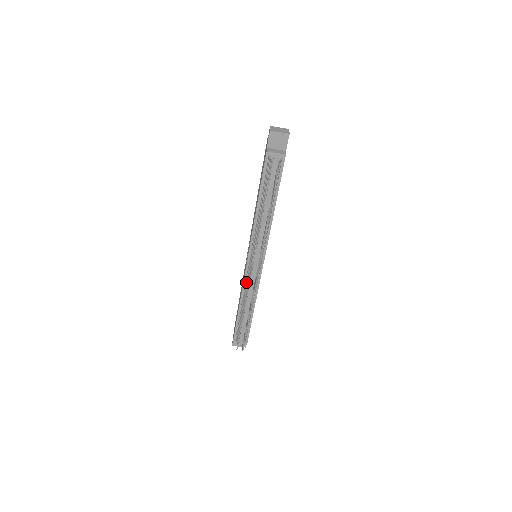
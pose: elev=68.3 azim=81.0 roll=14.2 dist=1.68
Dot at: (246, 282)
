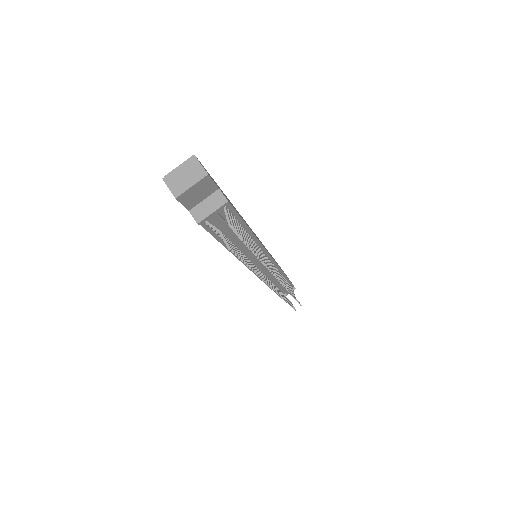
Dot at: occluded
